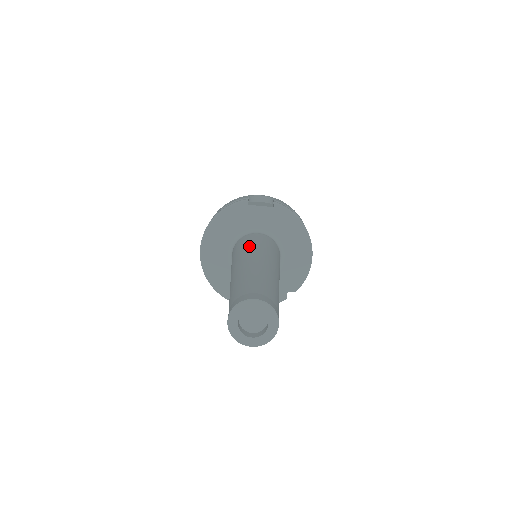
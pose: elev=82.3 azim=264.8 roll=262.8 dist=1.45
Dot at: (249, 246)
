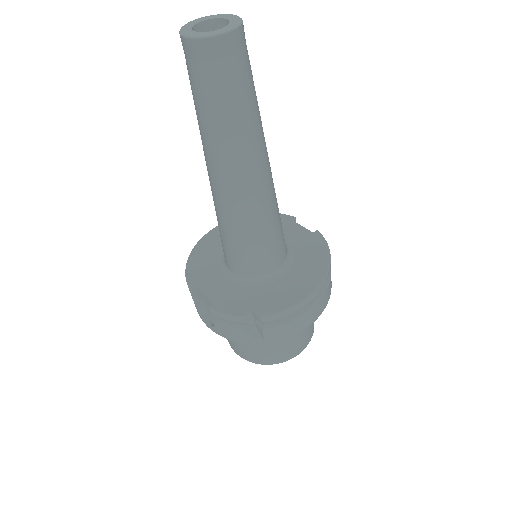
Dot at: occluded
